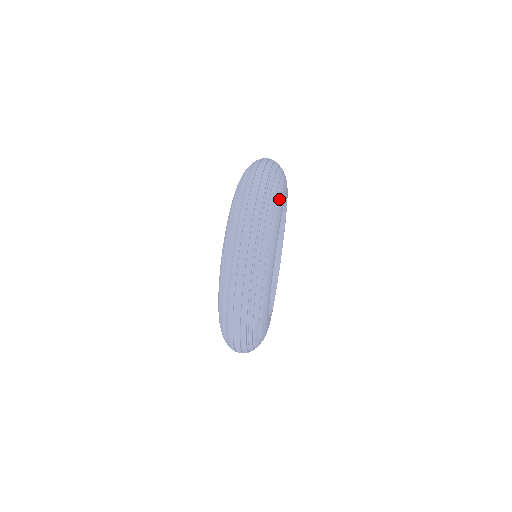
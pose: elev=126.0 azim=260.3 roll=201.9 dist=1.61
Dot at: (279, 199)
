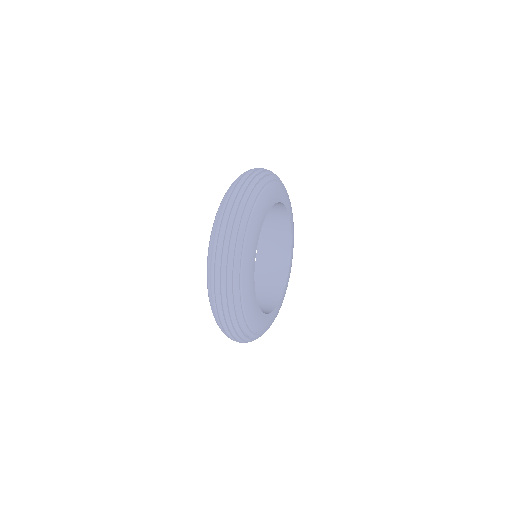
Dot at: (290, 202)
